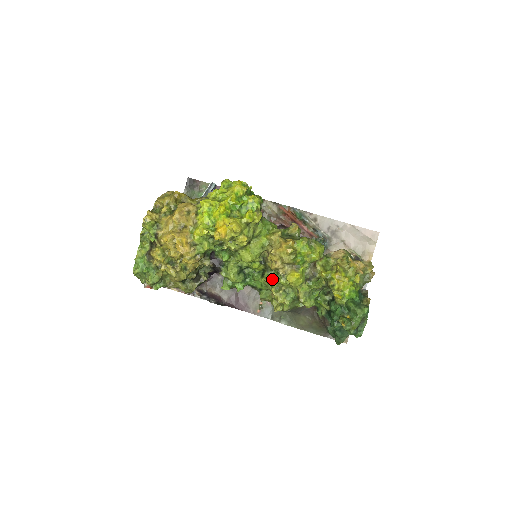
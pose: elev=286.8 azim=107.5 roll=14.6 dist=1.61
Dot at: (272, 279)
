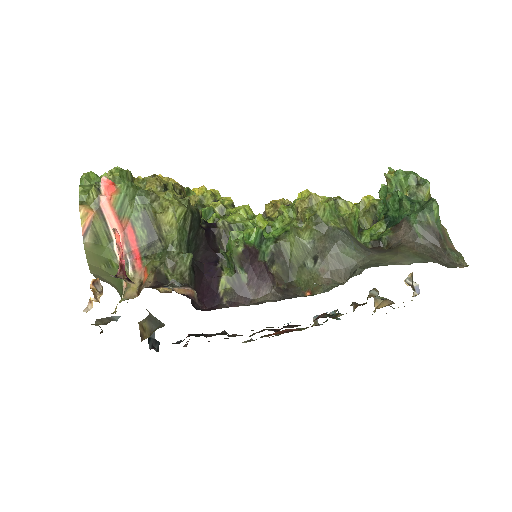
Dot at: occluded
